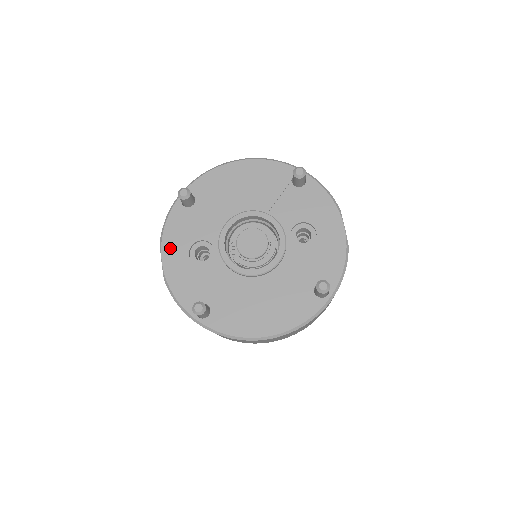
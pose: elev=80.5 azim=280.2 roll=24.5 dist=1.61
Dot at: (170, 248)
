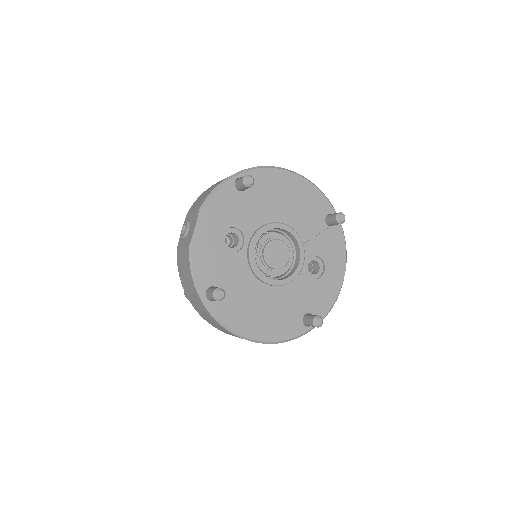
Dot at: (208, 220)
